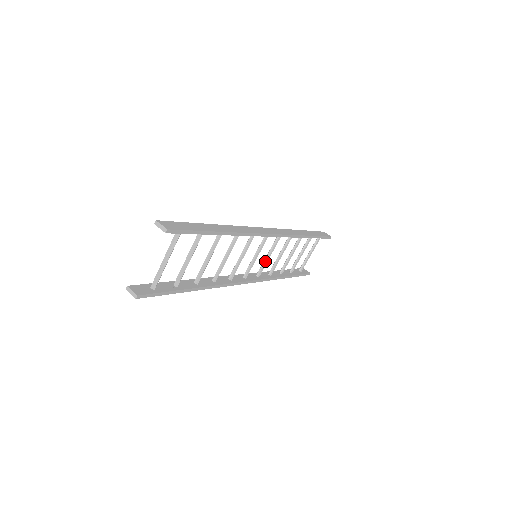
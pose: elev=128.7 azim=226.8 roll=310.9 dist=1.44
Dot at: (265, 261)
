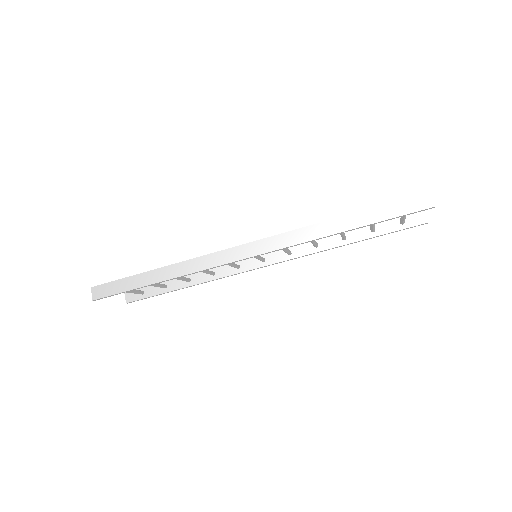
Dot at: occluded
